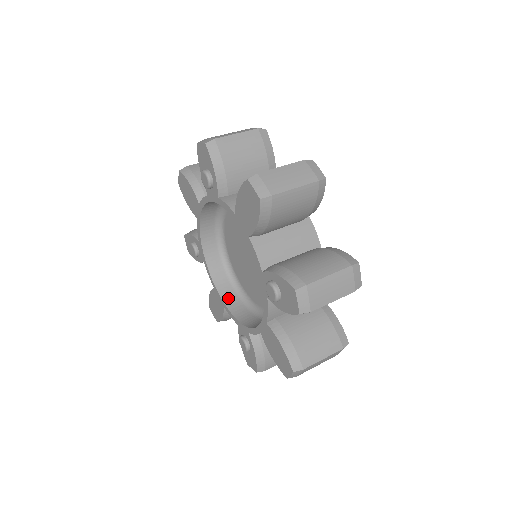
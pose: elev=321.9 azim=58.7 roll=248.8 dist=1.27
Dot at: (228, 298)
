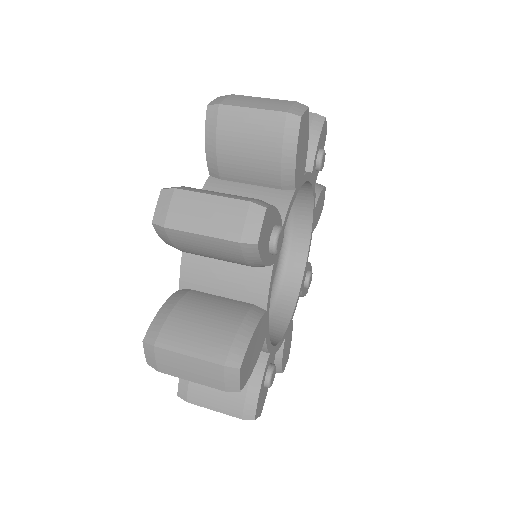
Dot at: occluded
